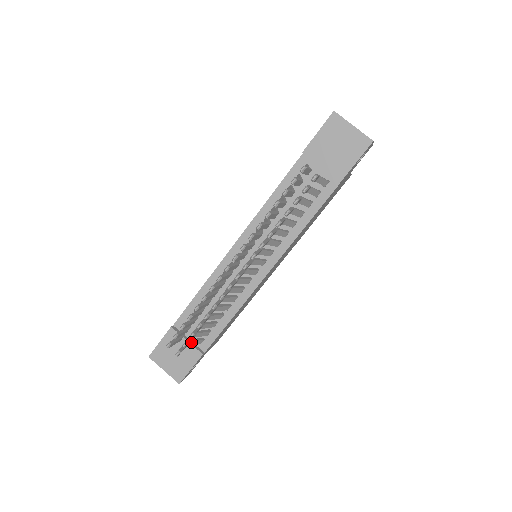
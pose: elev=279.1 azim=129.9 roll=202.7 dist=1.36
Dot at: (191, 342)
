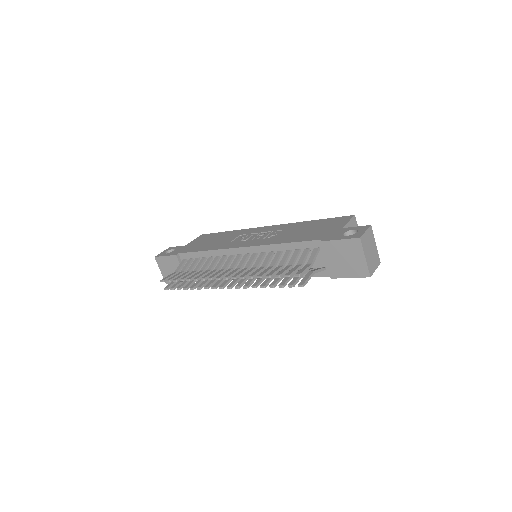
Dot at: occluded
